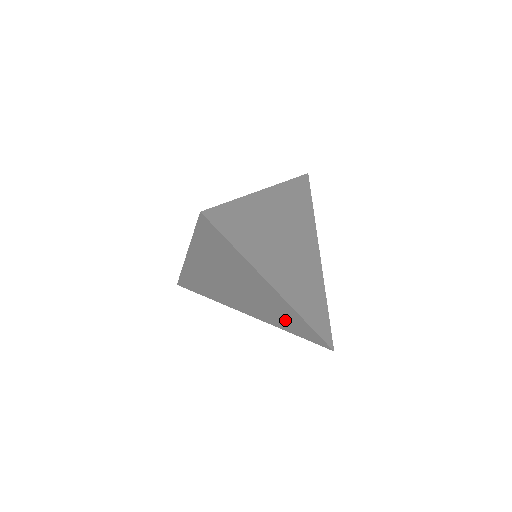
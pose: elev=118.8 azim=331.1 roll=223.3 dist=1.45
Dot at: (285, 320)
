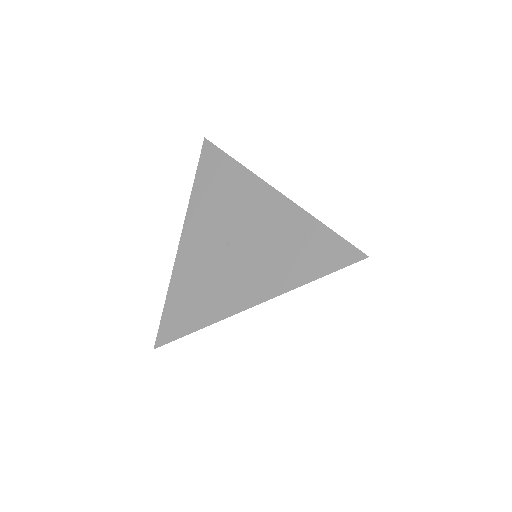
Dot at: occluded
